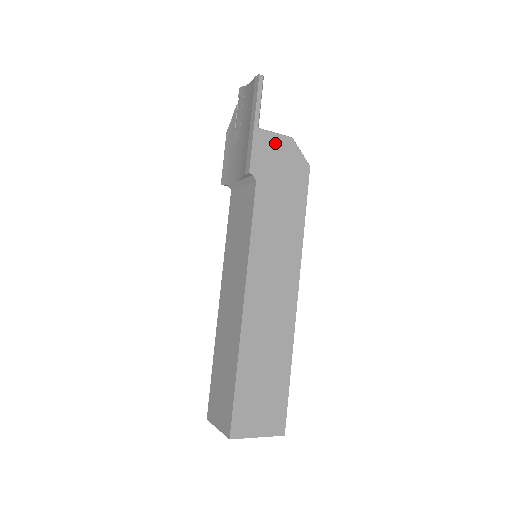
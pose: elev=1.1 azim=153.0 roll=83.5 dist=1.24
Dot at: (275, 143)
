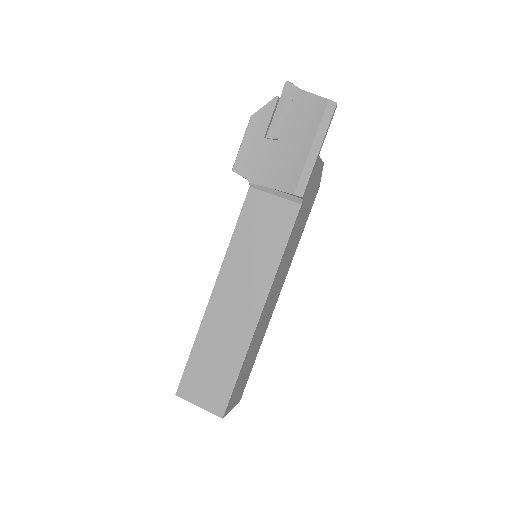
Dot at: (318, 169)
